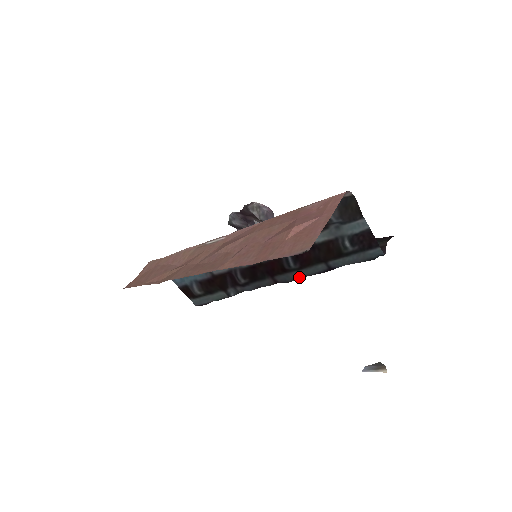
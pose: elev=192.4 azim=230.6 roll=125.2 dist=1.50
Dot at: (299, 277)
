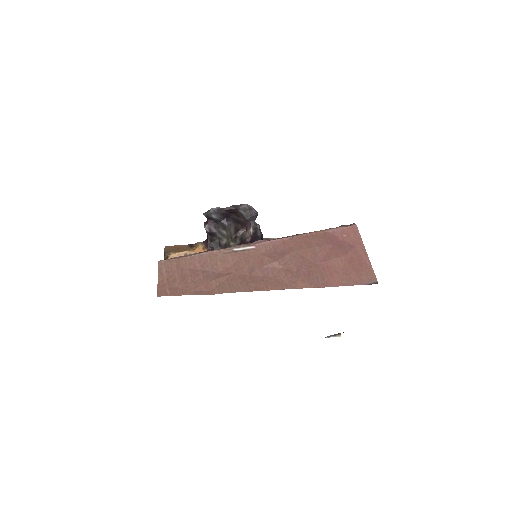
Dot at: occluded
